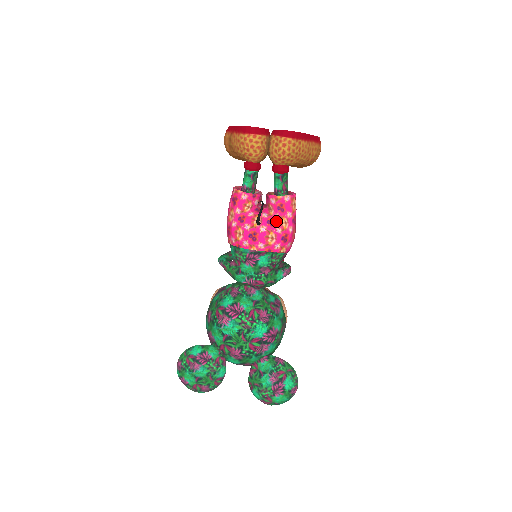
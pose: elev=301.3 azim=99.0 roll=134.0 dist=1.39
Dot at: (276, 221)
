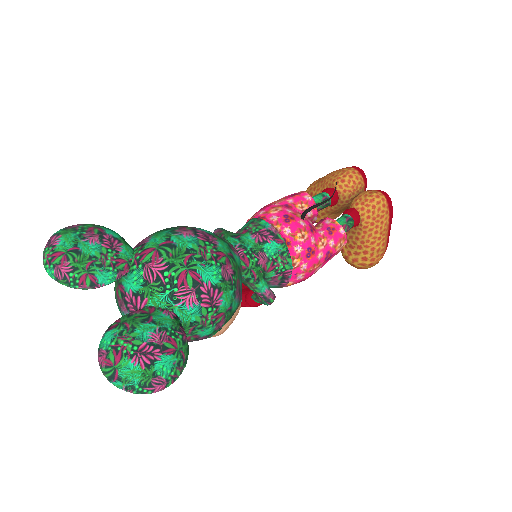
Dot at: (317, 234)
